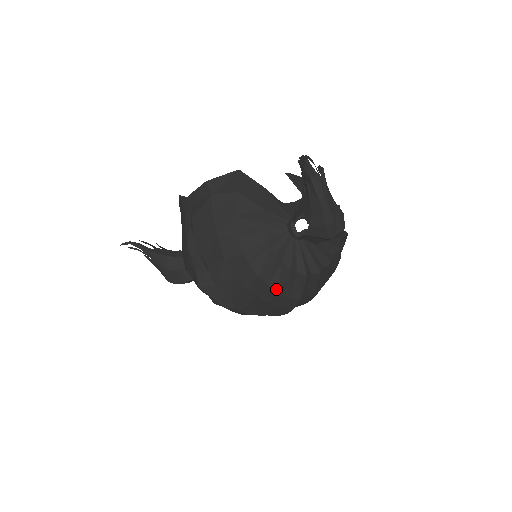
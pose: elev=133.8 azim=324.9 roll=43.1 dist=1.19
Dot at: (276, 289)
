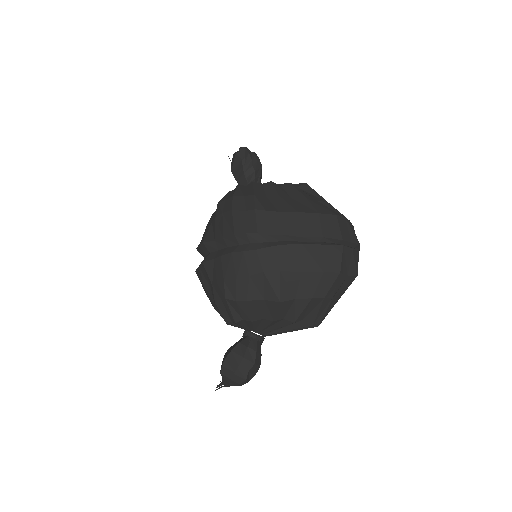
Dot at: occluded
